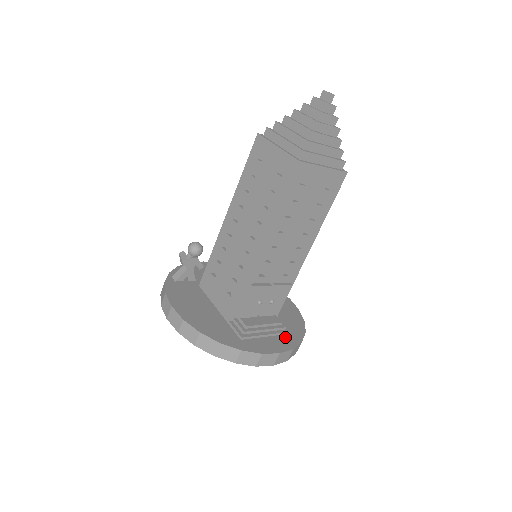
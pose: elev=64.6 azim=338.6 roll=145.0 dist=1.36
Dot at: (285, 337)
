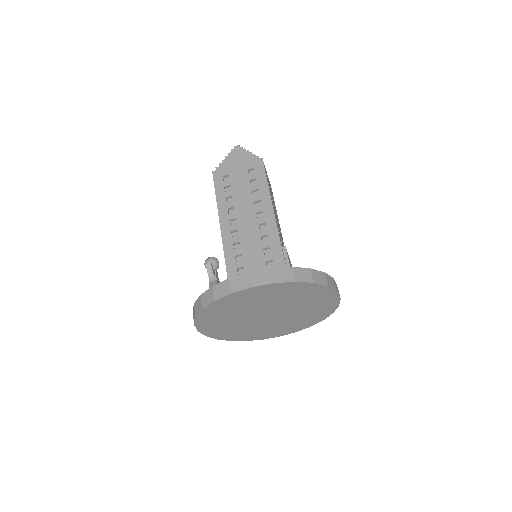
Dot at: occluded
